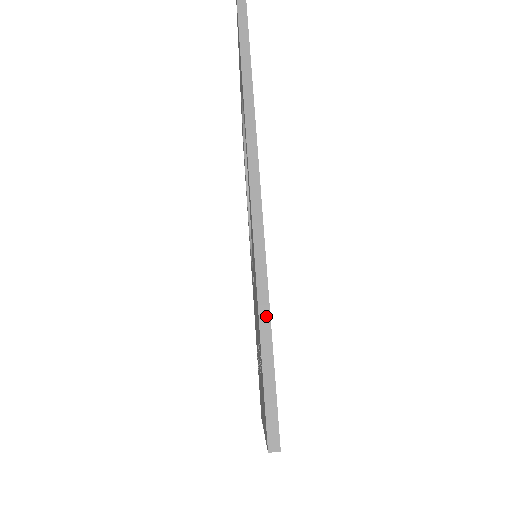
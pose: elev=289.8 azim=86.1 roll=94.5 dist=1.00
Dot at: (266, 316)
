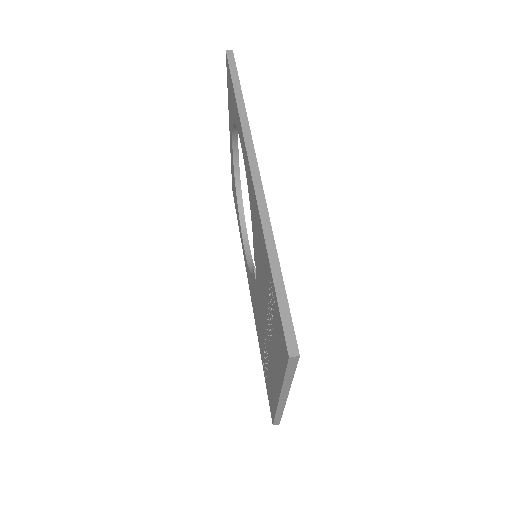
Dot at: (274, 256)
